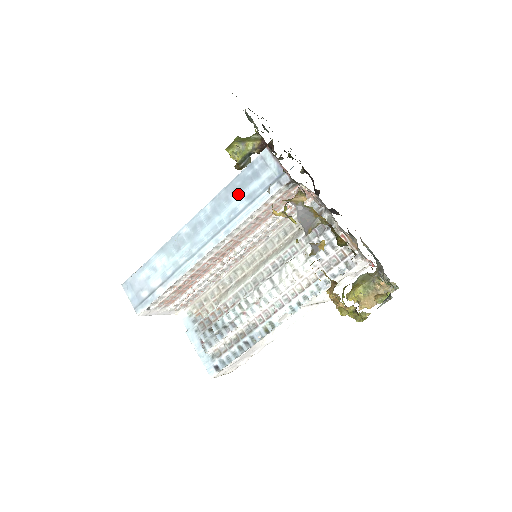
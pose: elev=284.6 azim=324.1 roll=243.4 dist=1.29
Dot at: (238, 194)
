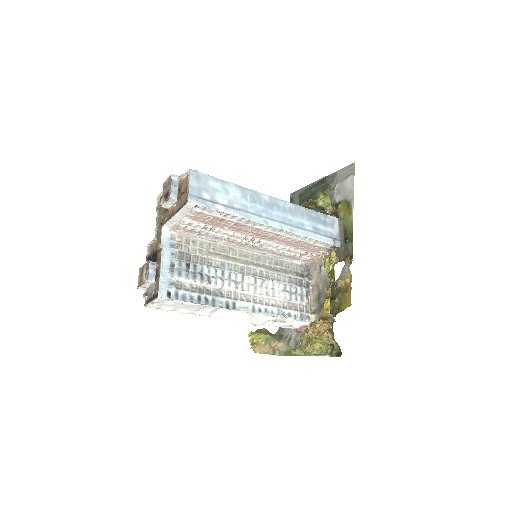
Dot at: (310, 220)
